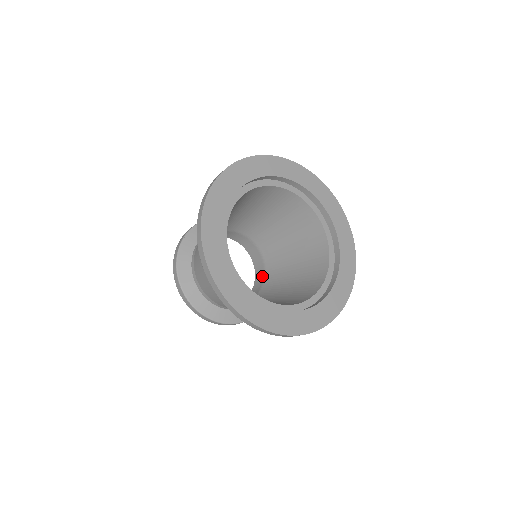
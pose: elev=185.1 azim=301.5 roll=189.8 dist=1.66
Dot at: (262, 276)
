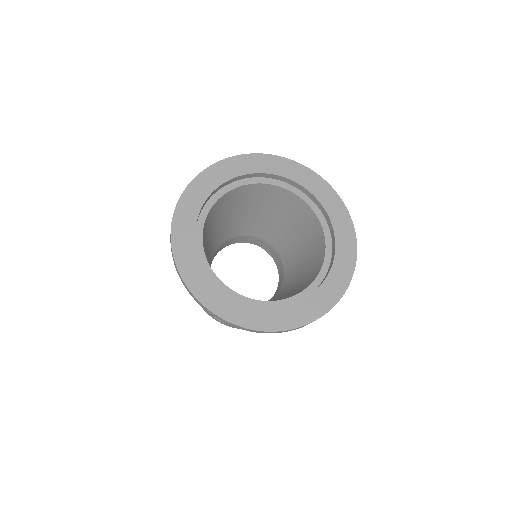
Dot at: (281, 279)
